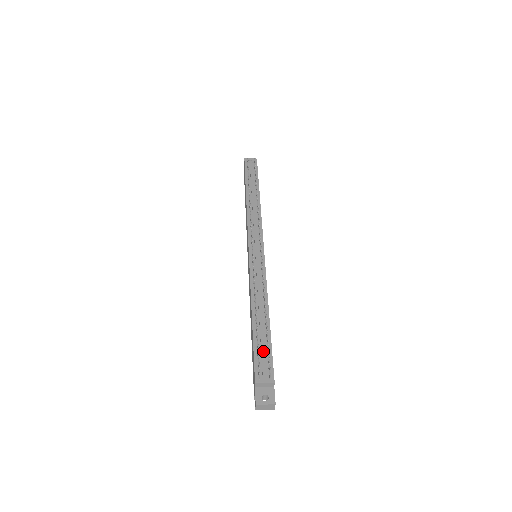
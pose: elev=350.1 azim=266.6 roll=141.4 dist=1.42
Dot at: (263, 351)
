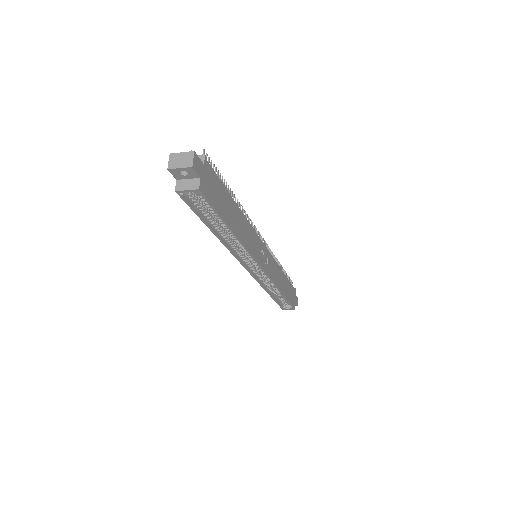
Dot at: occluded
